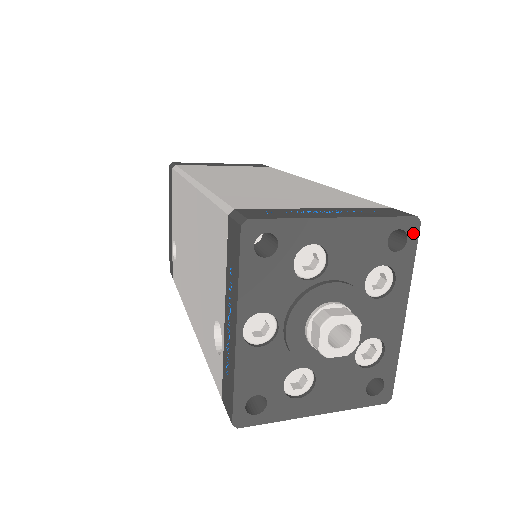
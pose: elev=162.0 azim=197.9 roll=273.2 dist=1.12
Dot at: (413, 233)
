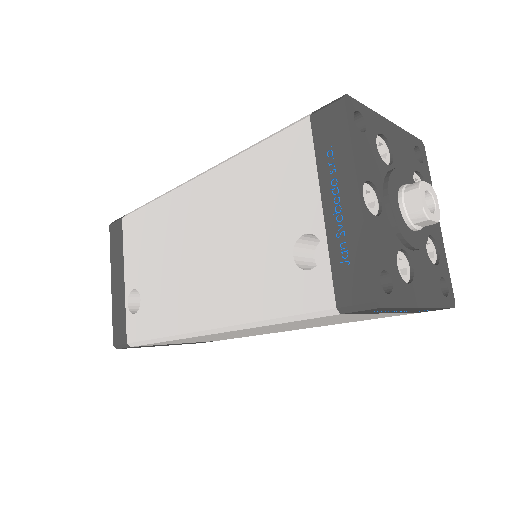
Dot at: (423, 153)
